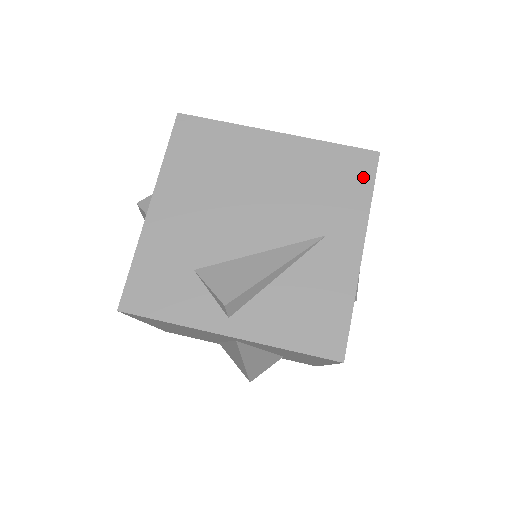
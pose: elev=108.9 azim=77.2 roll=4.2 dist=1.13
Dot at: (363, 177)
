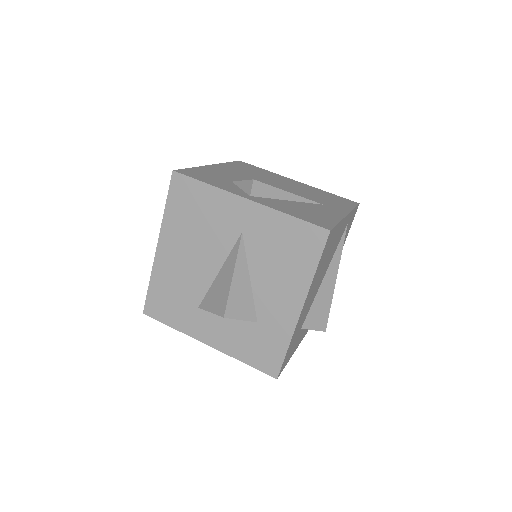
Dot at: (349, 204)
